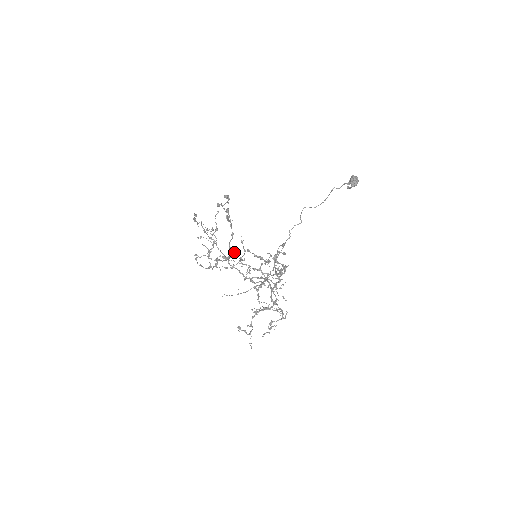
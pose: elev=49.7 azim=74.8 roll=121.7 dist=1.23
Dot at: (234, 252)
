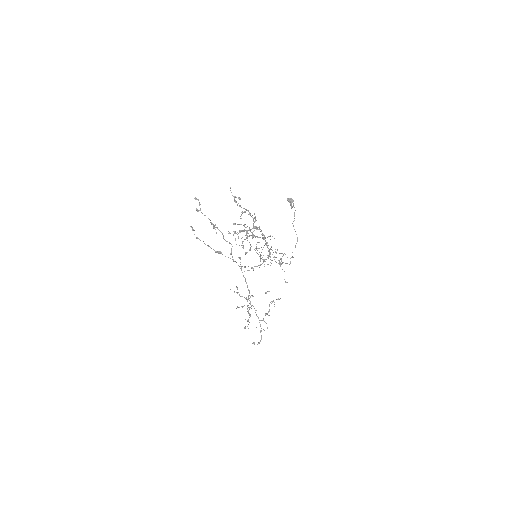
Dot at: (238, 257)
